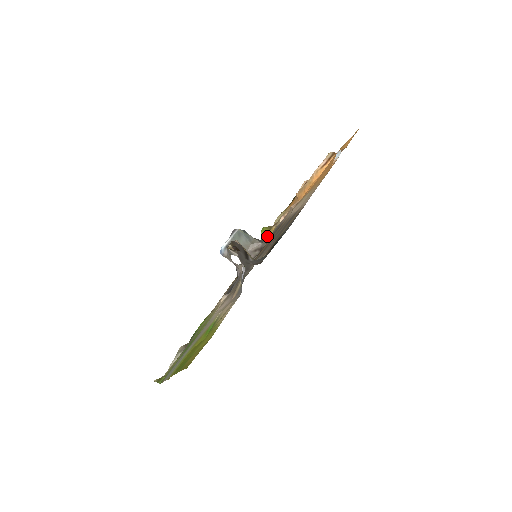
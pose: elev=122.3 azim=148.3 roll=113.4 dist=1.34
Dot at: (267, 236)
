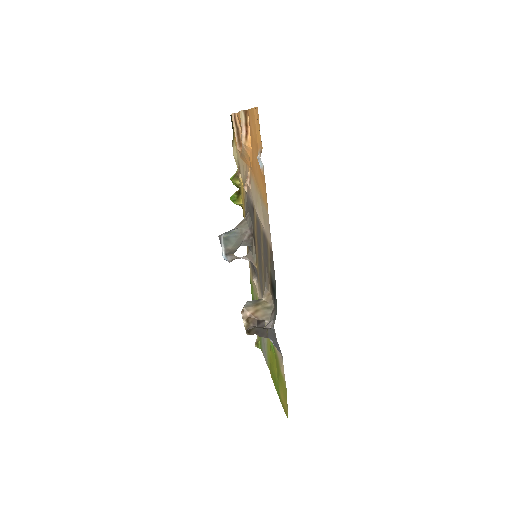
Dot at: (241, 189)
